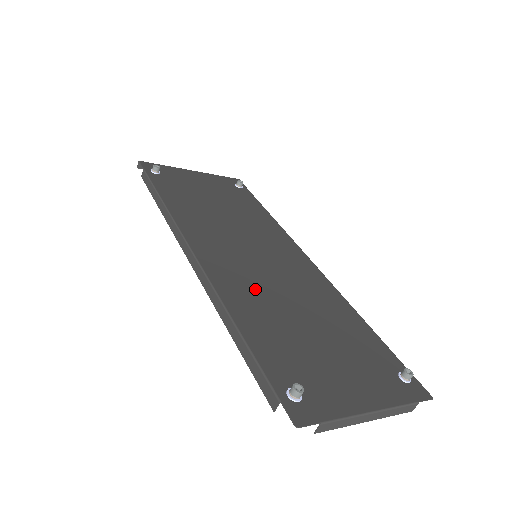
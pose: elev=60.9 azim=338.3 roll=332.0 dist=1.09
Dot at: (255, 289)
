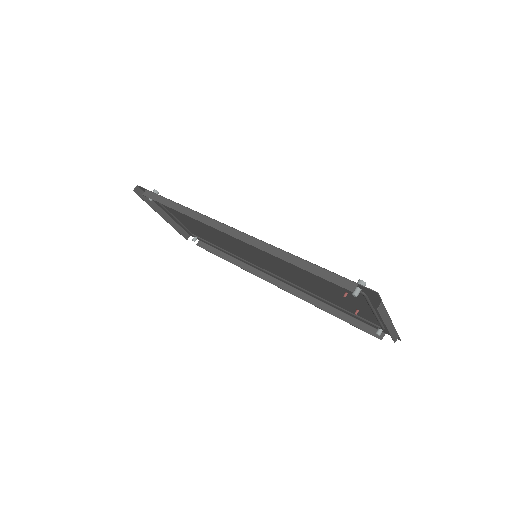
Dot at: (280, 259)
